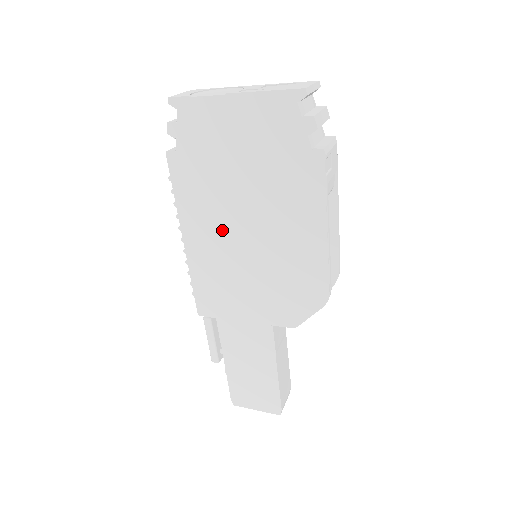
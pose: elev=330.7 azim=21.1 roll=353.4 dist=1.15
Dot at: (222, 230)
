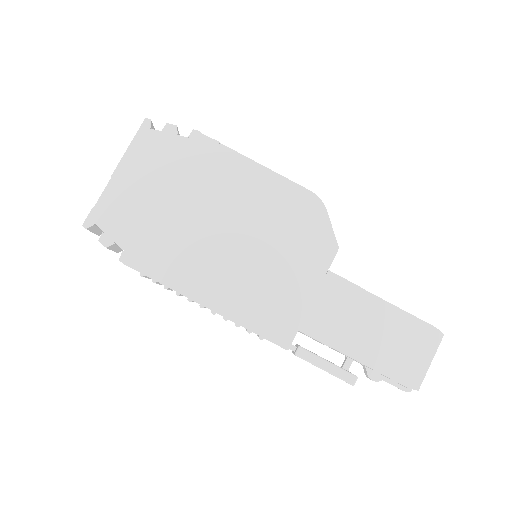
Dot at: (212, 256)
